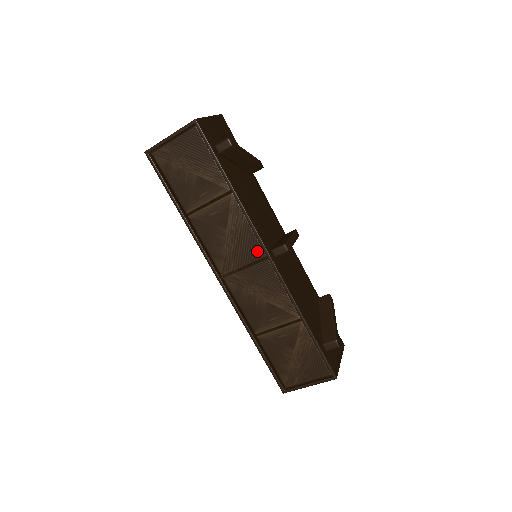
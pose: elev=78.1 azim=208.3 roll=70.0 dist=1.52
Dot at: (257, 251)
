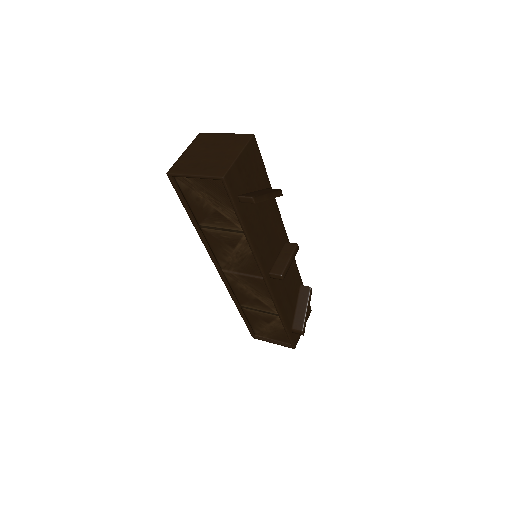
Dot at: (256, 272)
